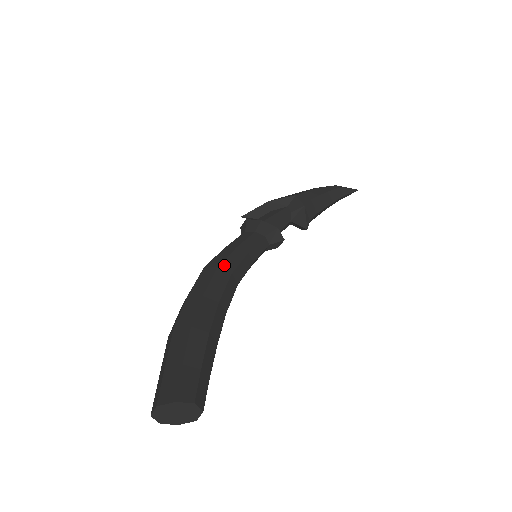
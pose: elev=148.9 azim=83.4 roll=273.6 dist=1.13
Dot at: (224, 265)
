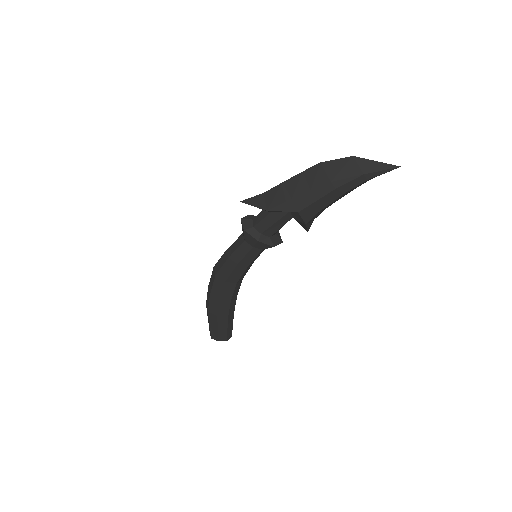
Dot at: (230, 279)
